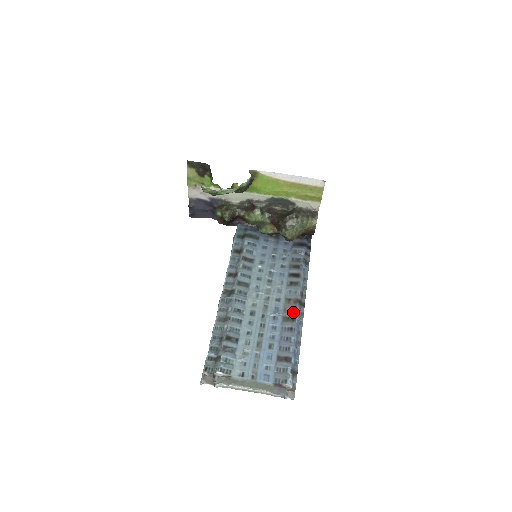
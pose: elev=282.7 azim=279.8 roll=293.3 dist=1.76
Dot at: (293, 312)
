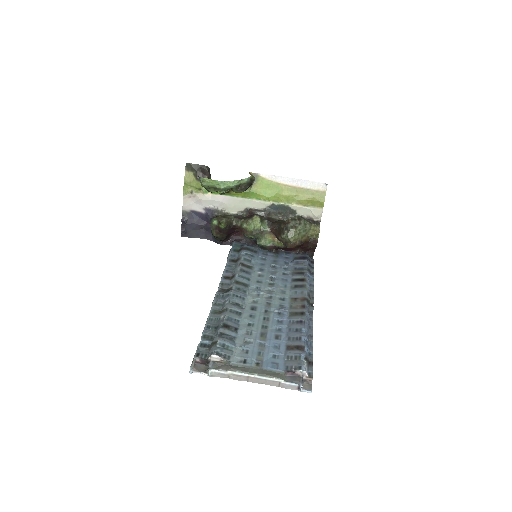
Dot at: (301, 308)
